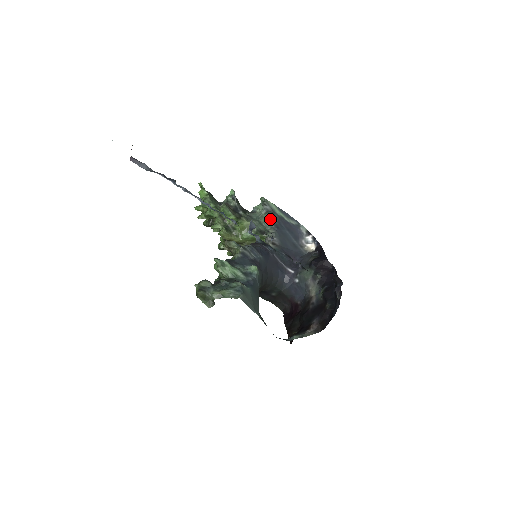
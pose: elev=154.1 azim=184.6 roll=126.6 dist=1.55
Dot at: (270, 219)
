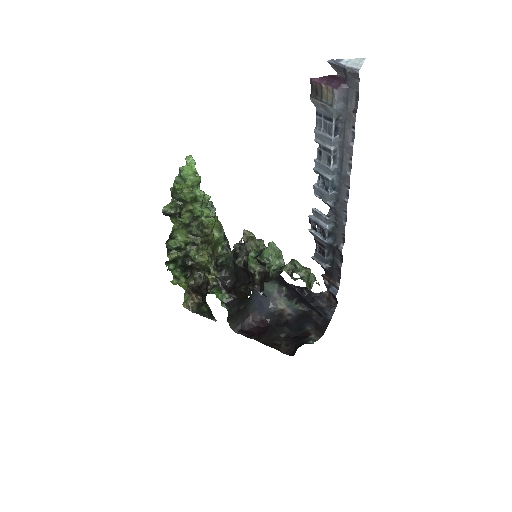
Dot at: occluded
